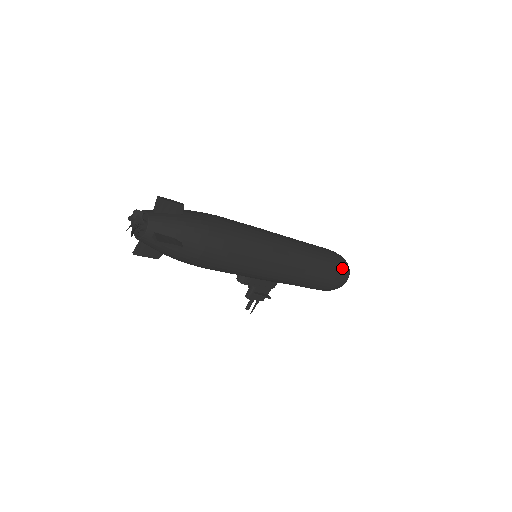
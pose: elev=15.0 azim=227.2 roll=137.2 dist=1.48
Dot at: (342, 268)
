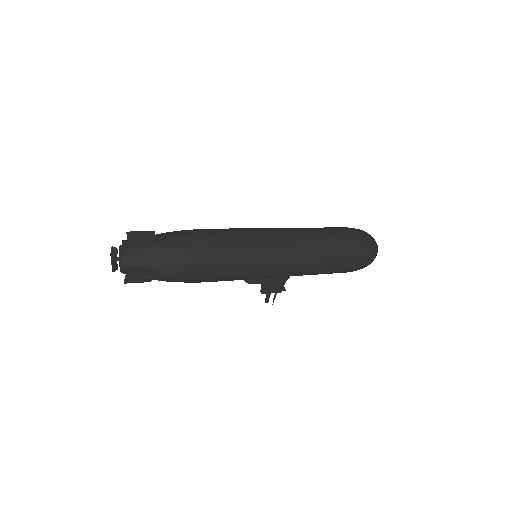
Dot at: (362, 249)
